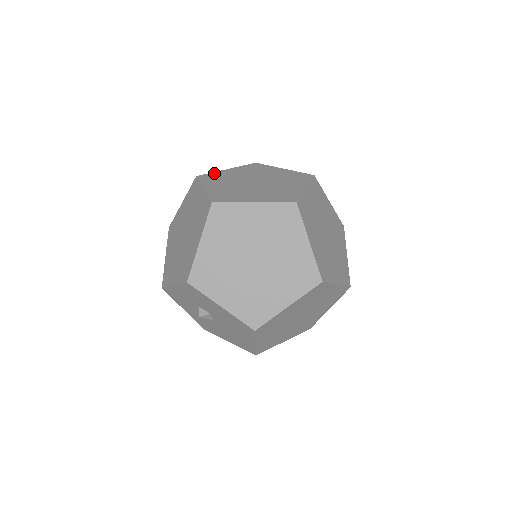
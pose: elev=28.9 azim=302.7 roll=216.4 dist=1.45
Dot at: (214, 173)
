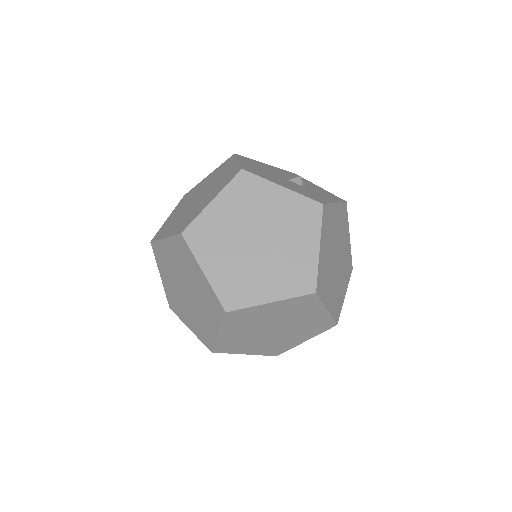
Dot at: (200, 220)
